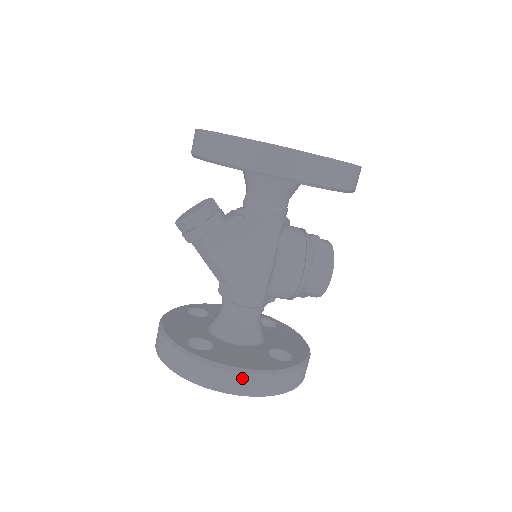
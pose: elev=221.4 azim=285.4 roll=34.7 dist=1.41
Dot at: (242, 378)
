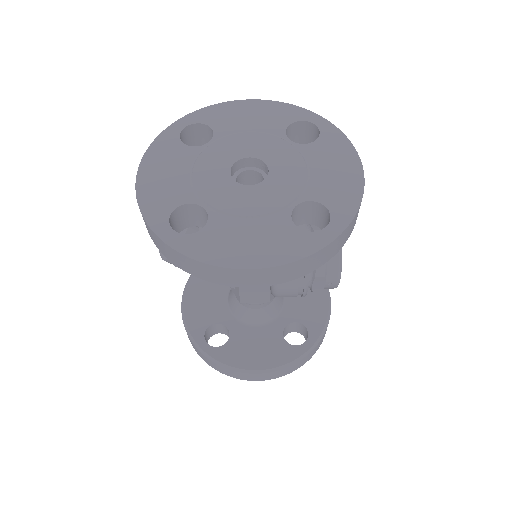
Dot at: (254, 375)
